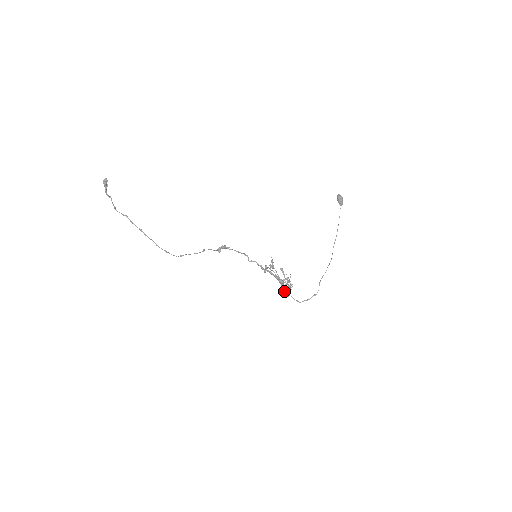
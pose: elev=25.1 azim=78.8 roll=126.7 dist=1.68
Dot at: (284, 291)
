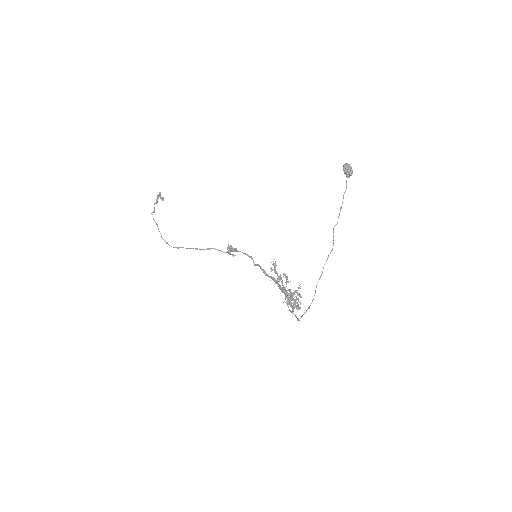
Dot at: (288, 306)
